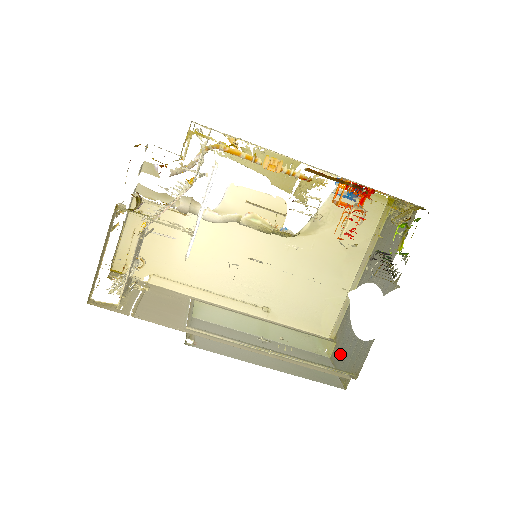
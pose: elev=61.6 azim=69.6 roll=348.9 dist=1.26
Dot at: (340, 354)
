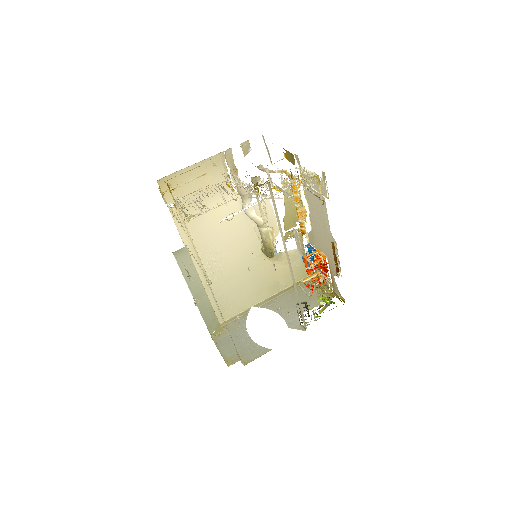
Dot at: (227, 341)
